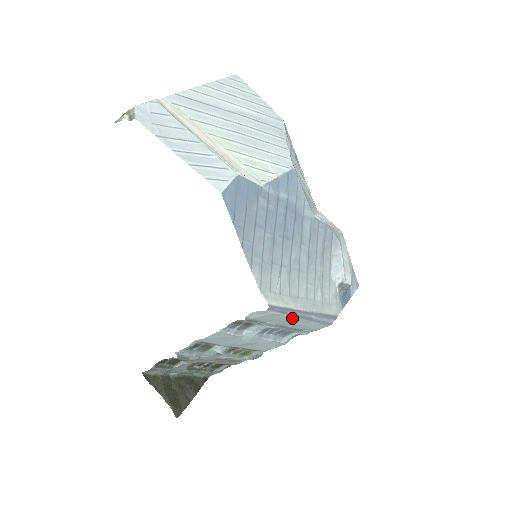
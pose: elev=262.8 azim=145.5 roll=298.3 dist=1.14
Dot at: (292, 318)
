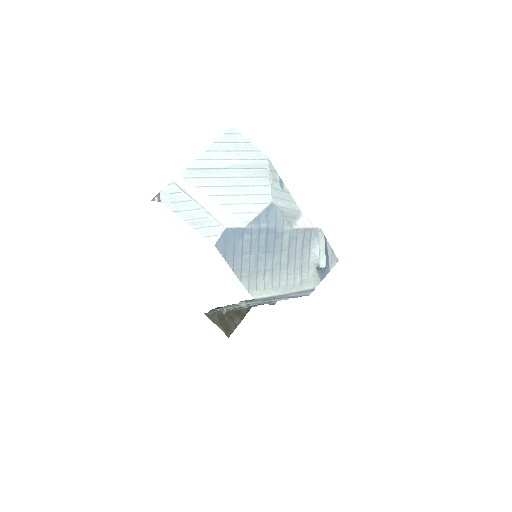
Dot at: occluded
